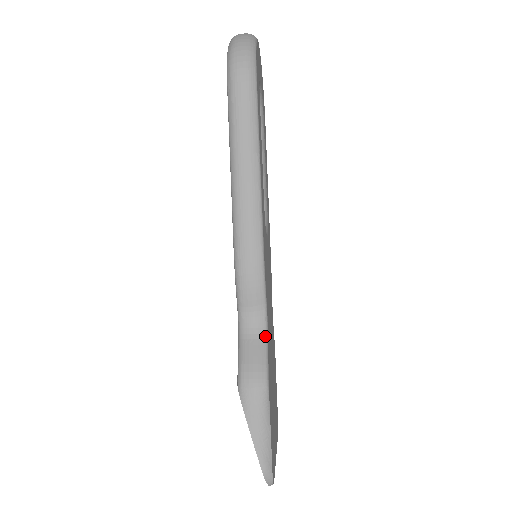
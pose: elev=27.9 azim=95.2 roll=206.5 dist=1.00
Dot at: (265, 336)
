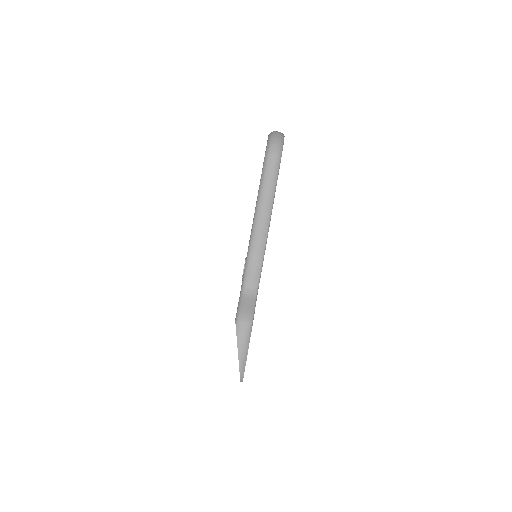
Dot at: (255, 297)
